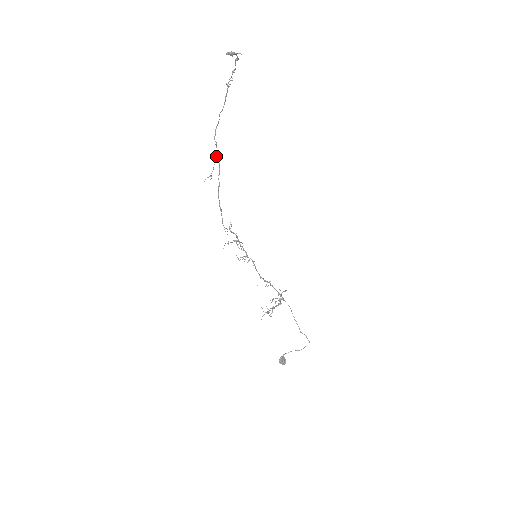
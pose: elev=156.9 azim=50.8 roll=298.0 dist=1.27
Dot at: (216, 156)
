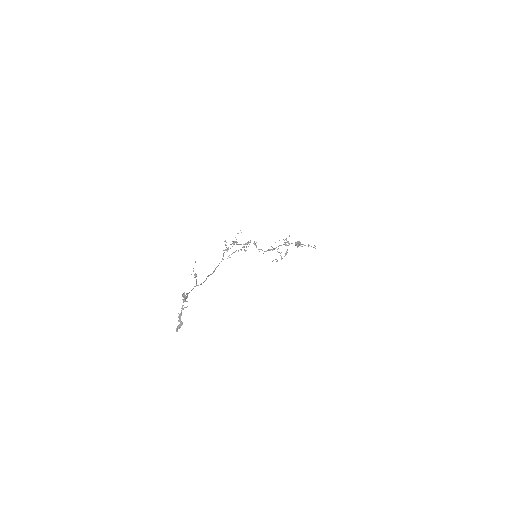
Dot at: (195, 286)
